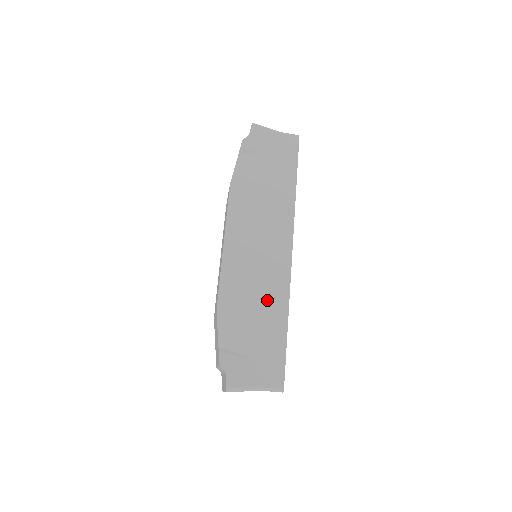
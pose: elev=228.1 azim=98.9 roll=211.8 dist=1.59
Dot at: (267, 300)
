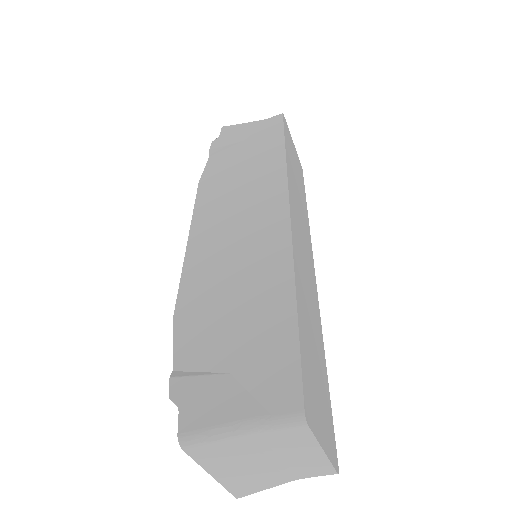
Dot at: (255, 279)
